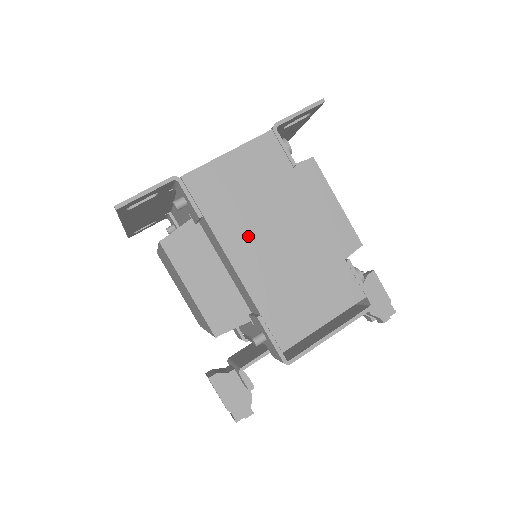
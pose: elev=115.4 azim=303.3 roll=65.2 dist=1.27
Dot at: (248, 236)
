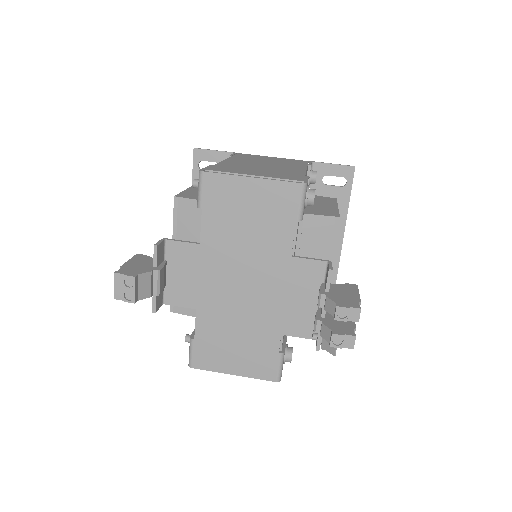
Dot at: (248, 161)
